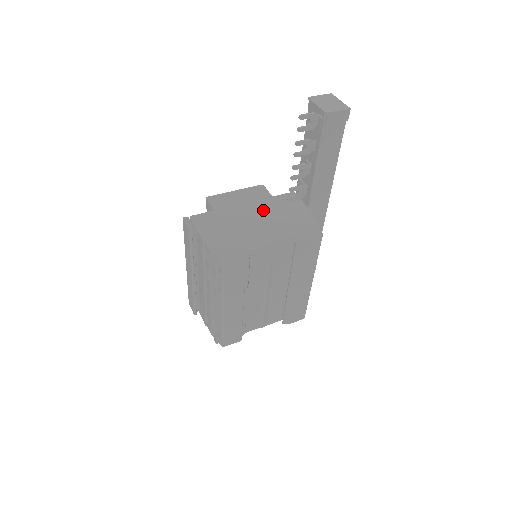
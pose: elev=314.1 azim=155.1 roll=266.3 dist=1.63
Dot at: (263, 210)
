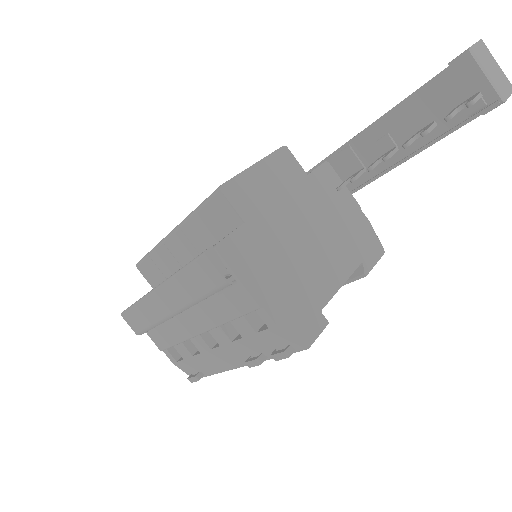
Dot at: (308, 210)
